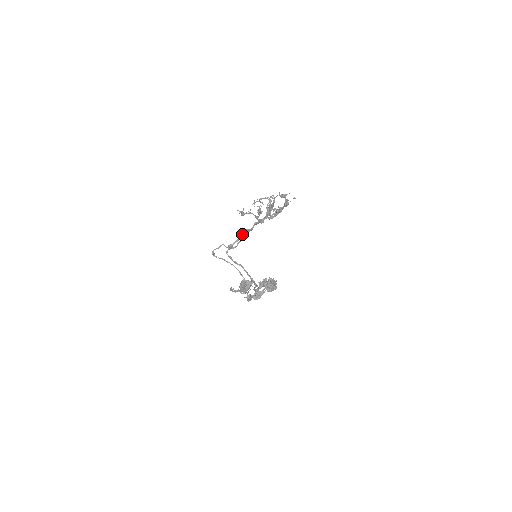
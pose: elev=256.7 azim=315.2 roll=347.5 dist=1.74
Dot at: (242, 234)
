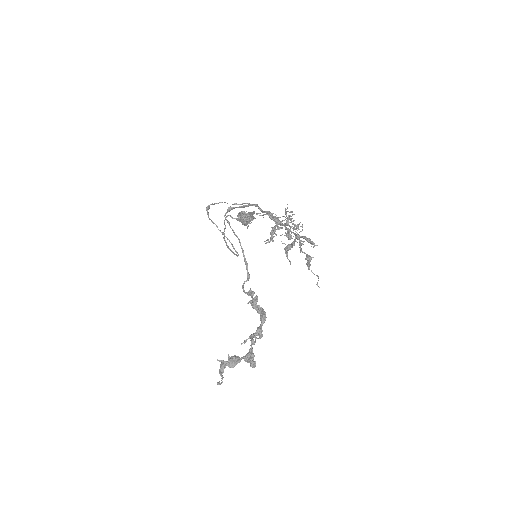
Dot at: (250, 205)
